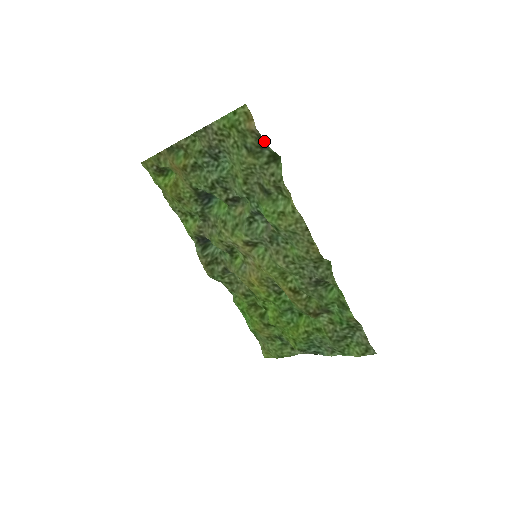
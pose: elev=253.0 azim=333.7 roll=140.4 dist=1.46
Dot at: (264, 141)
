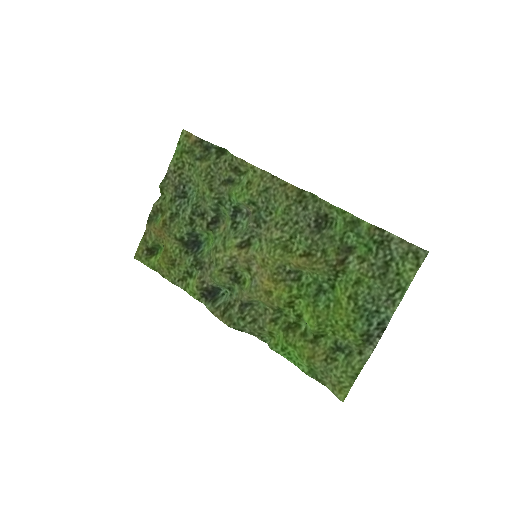
Dot at: (206, 142)
